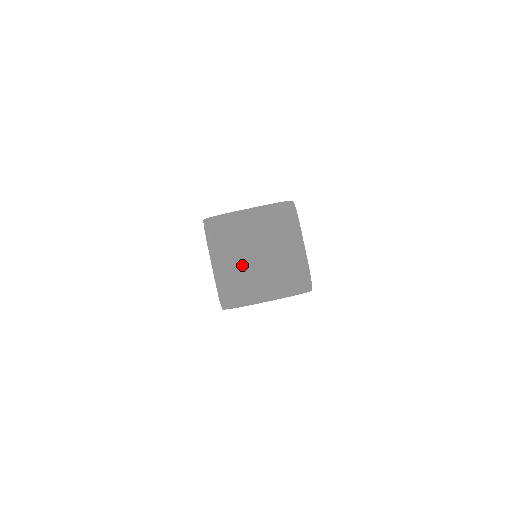
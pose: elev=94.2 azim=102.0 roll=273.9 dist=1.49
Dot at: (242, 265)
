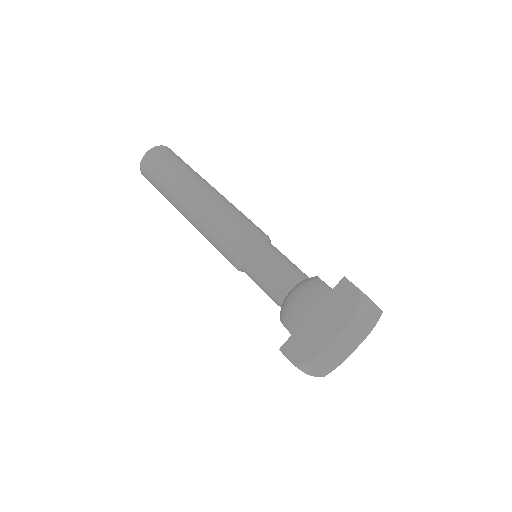
Dot at: (338, 356)
